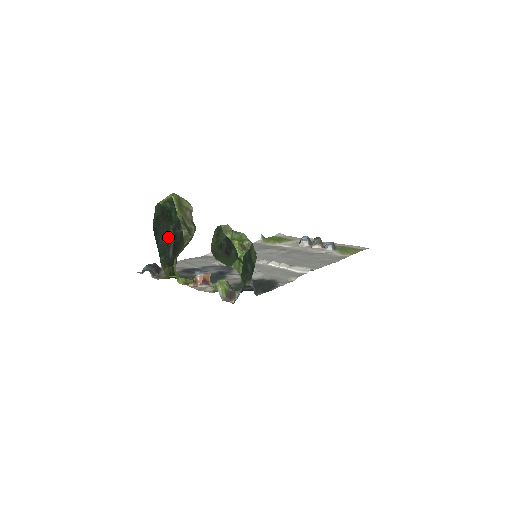
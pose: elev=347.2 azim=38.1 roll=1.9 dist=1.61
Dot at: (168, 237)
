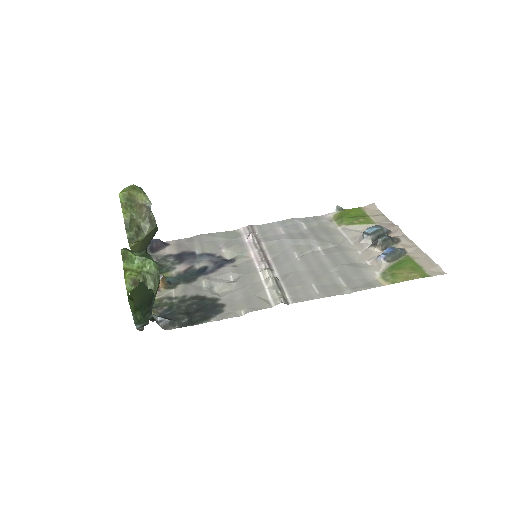
Dot at: occluded
